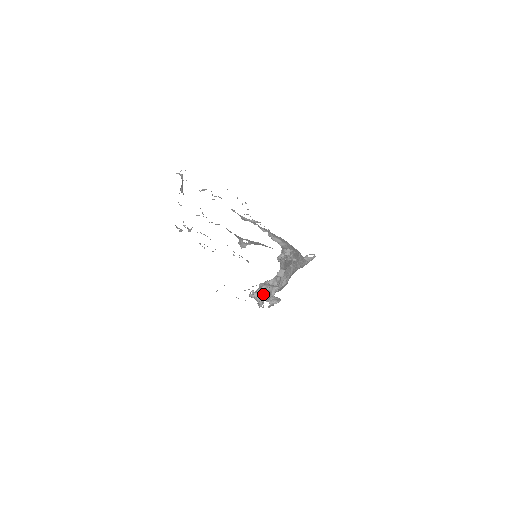
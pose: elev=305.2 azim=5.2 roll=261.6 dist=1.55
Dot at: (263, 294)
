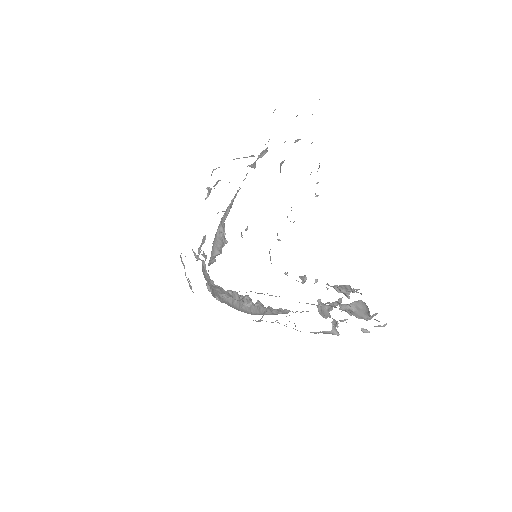
Dot at: (323, 312)
